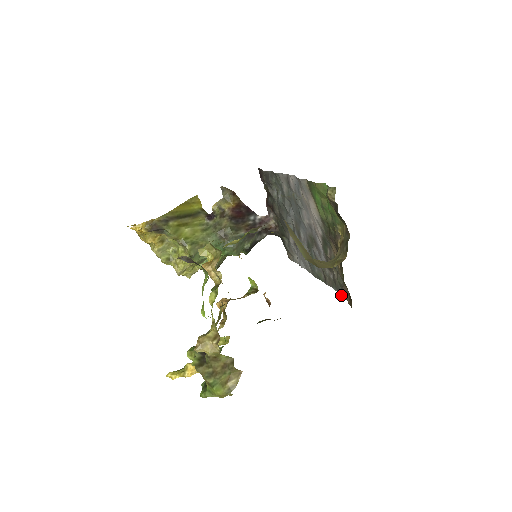
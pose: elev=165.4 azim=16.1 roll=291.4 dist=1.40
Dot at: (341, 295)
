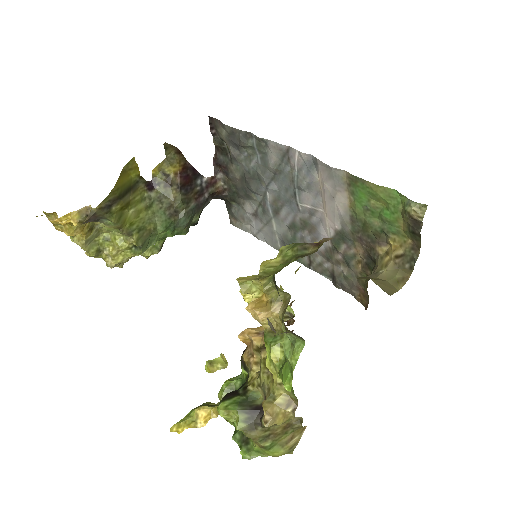
Dot at: (342, 288)
